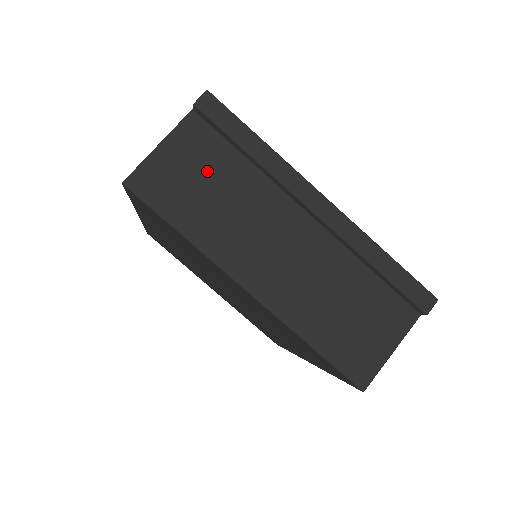
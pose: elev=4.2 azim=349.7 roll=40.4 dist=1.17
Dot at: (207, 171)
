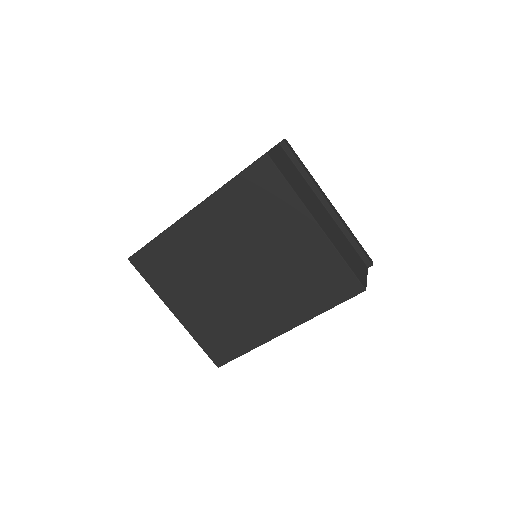
Dot at: (291, 168)
